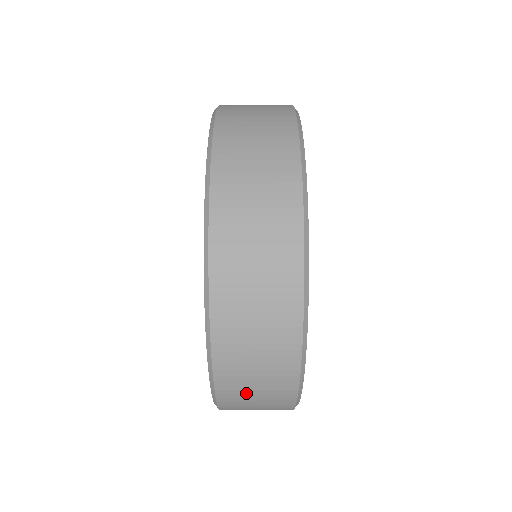
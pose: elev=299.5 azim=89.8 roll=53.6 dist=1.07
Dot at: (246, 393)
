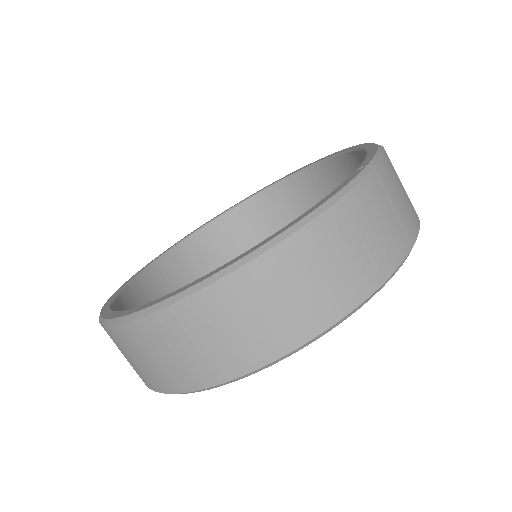
Dot at: (119, 348)
